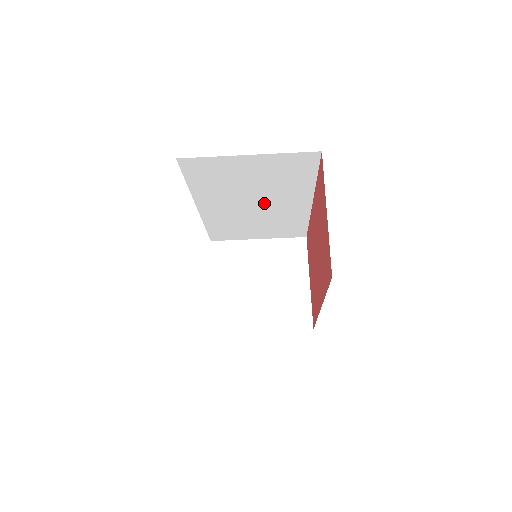
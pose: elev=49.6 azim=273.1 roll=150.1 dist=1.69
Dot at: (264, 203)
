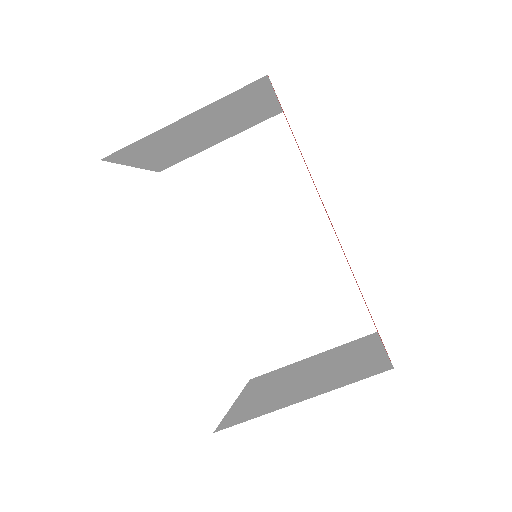
Dot at: (274, 241)
